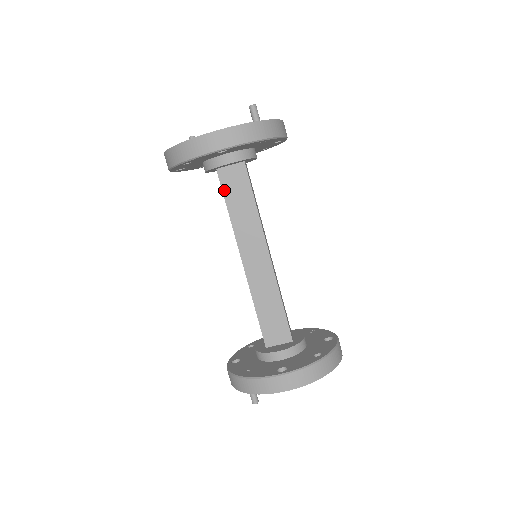
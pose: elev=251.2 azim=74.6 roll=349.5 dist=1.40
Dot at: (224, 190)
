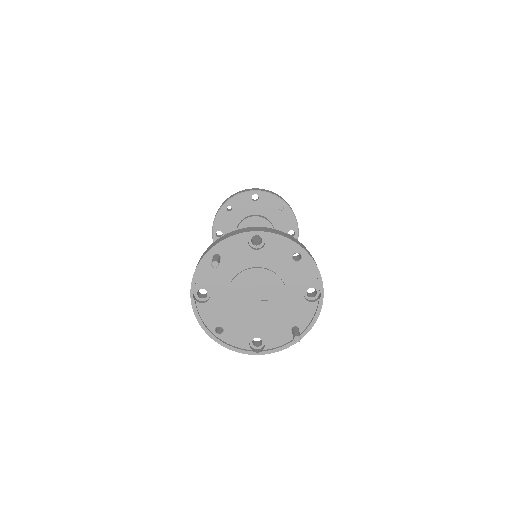
Dot at: occluded
